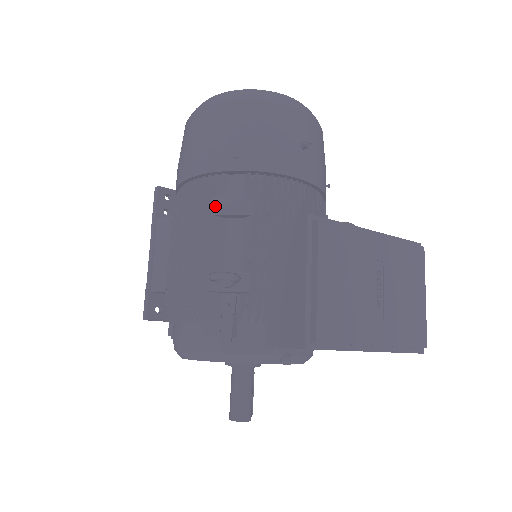
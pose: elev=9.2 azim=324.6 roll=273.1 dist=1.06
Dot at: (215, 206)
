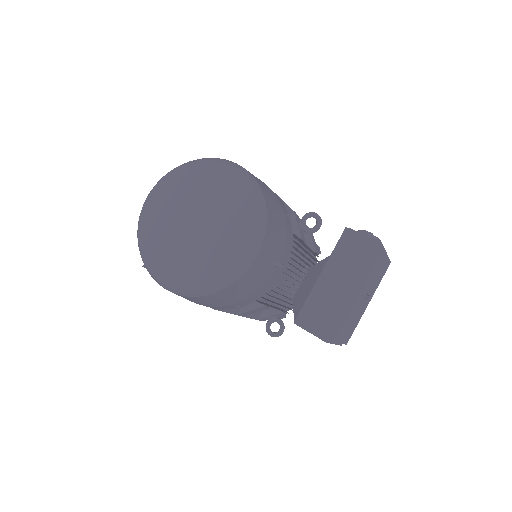
Dot at: (242, 315)
